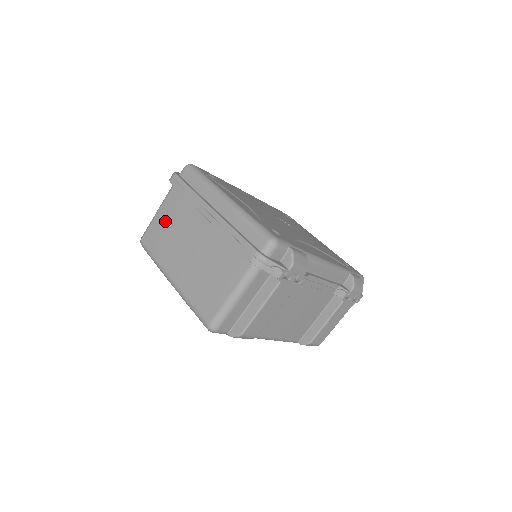
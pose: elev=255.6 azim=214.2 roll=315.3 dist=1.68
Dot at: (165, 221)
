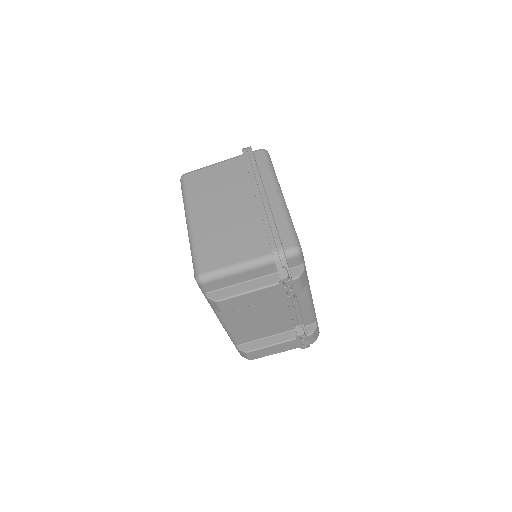
Dot at: (216, 175)
